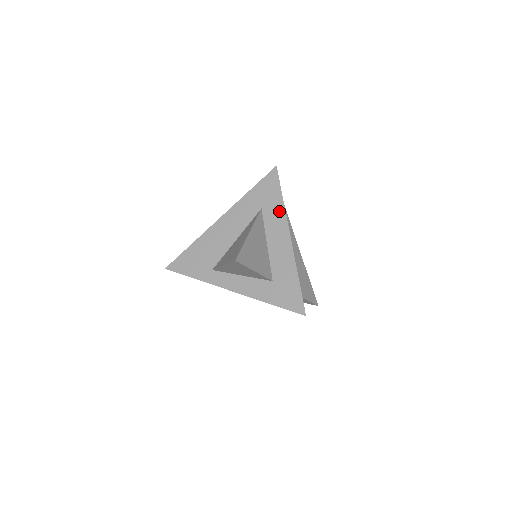
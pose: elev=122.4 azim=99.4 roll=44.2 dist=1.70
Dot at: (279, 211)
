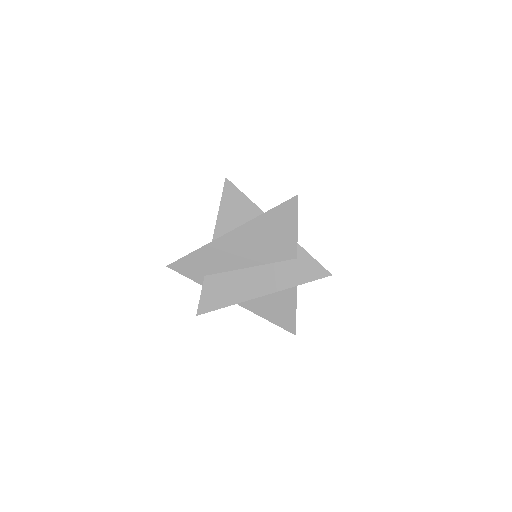
Dot at: occluded
